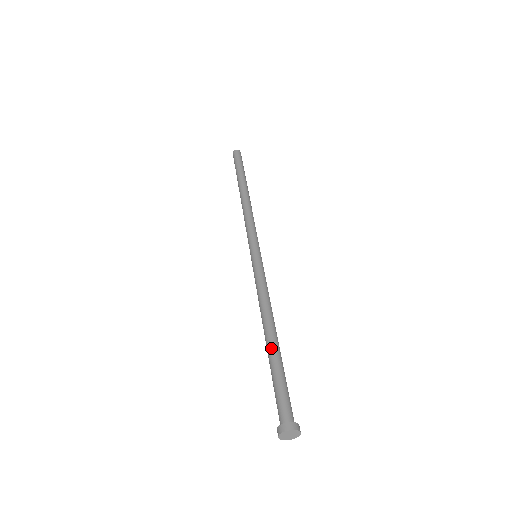
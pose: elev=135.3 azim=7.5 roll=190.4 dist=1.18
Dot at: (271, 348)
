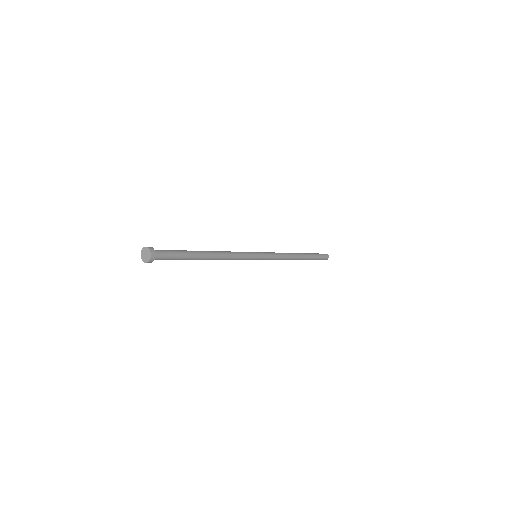
Dot at: occluded
